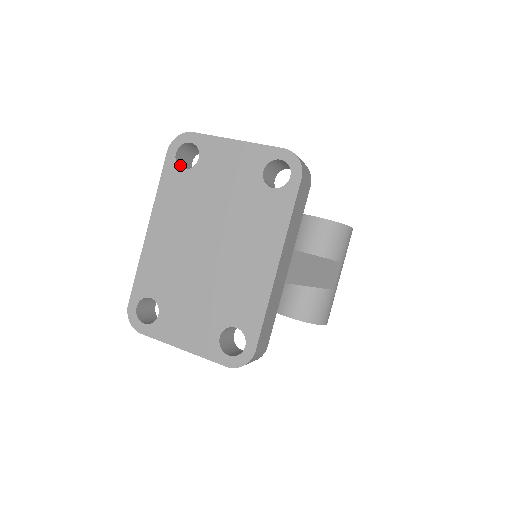
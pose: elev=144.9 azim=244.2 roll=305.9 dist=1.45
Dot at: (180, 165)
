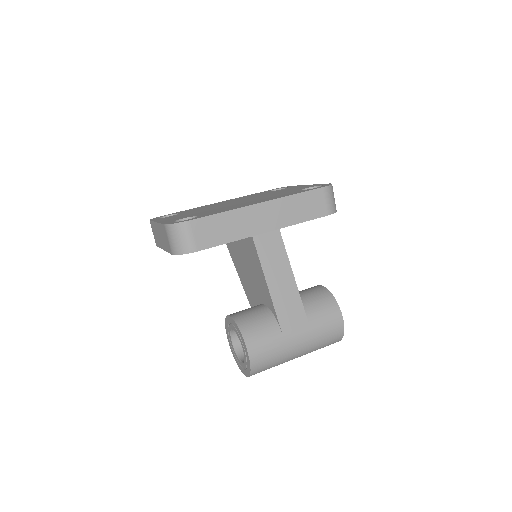
Dot at: occluded
